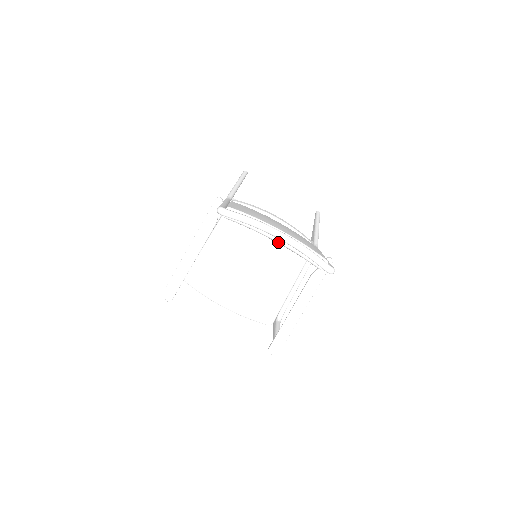
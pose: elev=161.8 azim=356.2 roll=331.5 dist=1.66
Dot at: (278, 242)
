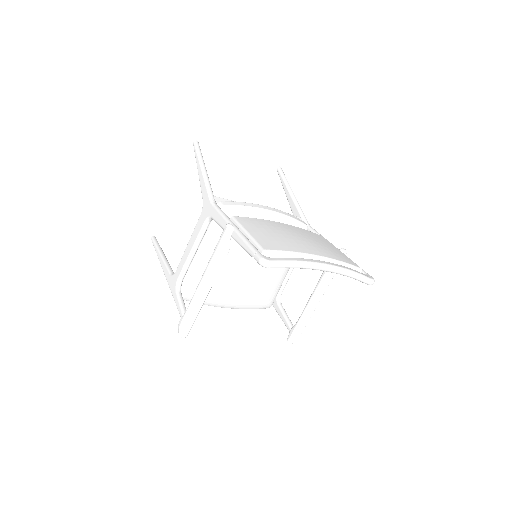
Dot at: occluded
